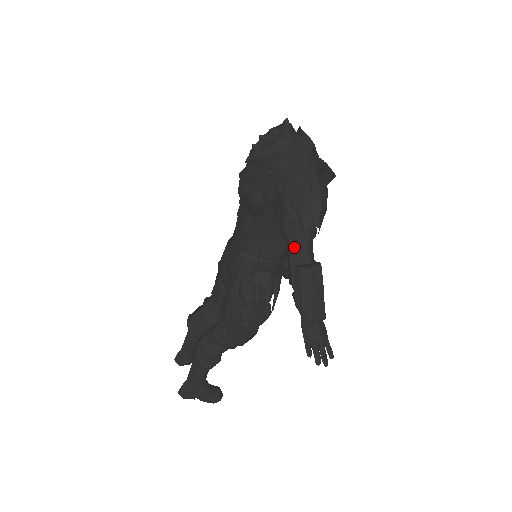
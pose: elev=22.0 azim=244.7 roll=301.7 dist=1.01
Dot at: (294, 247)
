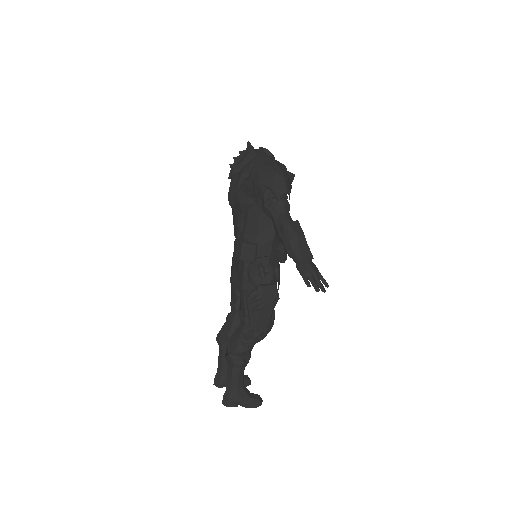
Dot at: (275, 215)
